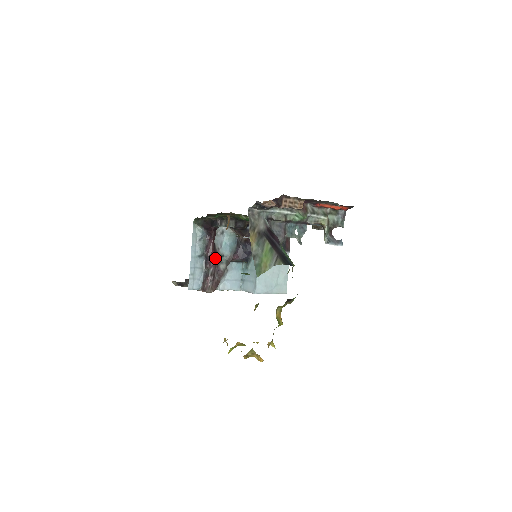
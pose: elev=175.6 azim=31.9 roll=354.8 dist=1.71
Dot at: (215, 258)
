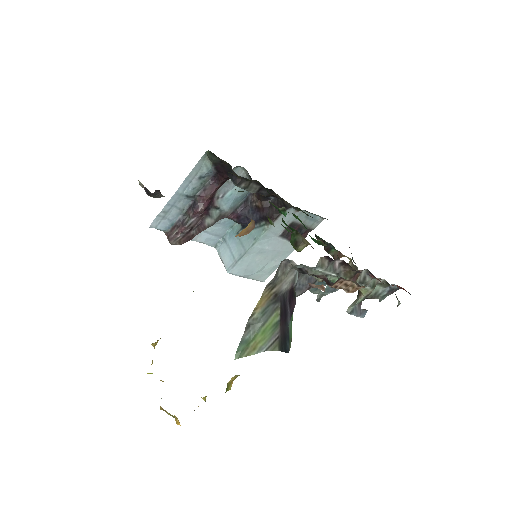
Dot at: (206, 208)
